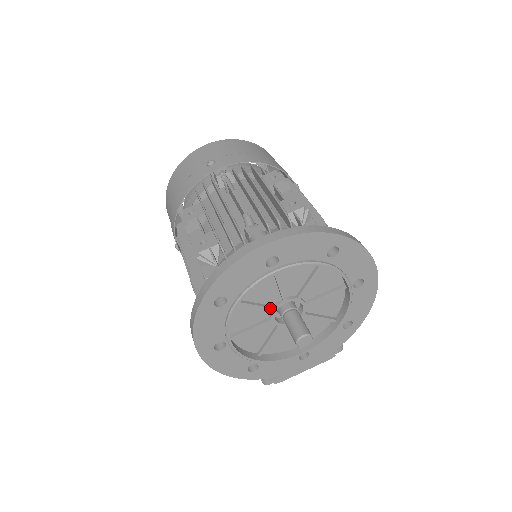
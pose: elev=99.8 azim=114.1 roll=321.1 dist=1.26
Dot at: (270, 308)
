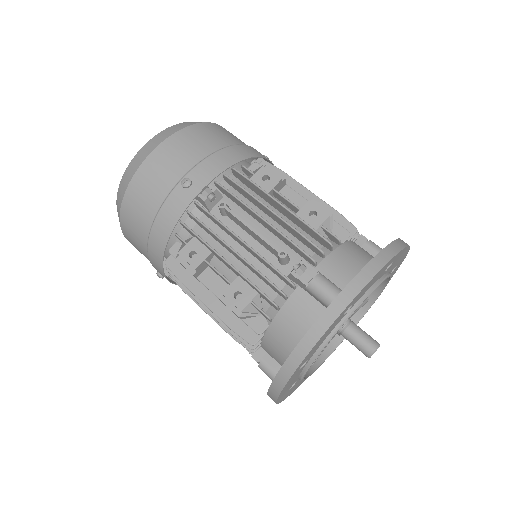
Dot at: occluded
